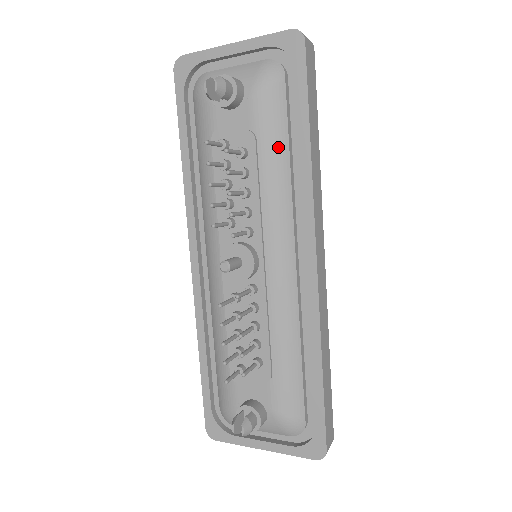
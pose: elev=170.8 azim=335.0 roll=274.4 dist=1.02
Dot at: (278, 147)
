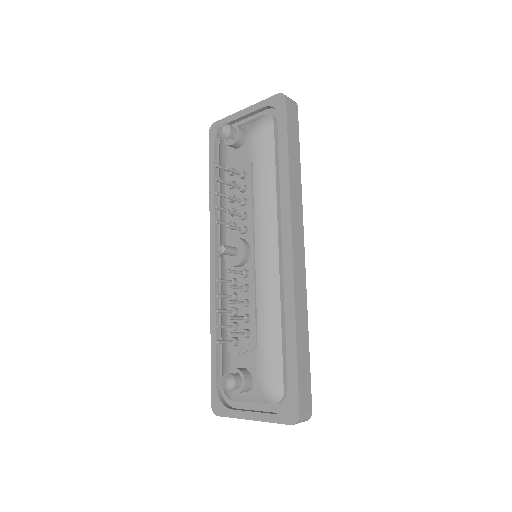
Dot at: (267, 169)
